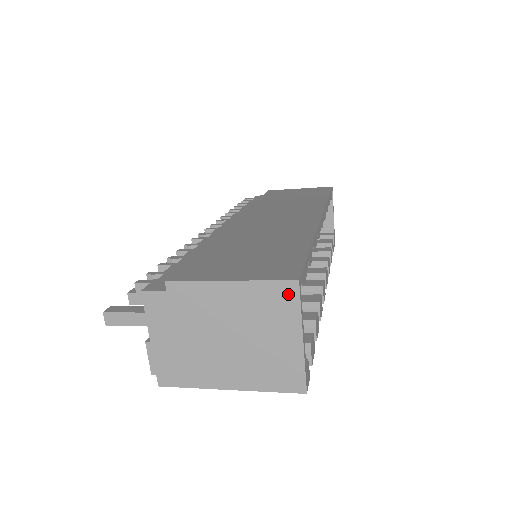
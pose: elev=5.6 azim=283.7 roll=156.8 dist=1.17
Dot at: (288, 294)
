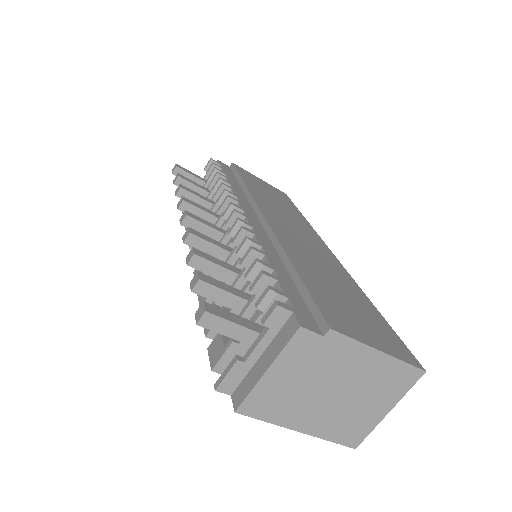
Dot at: (411, 378)
